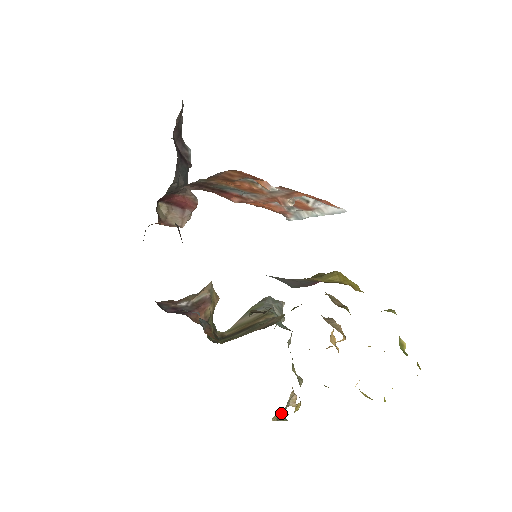
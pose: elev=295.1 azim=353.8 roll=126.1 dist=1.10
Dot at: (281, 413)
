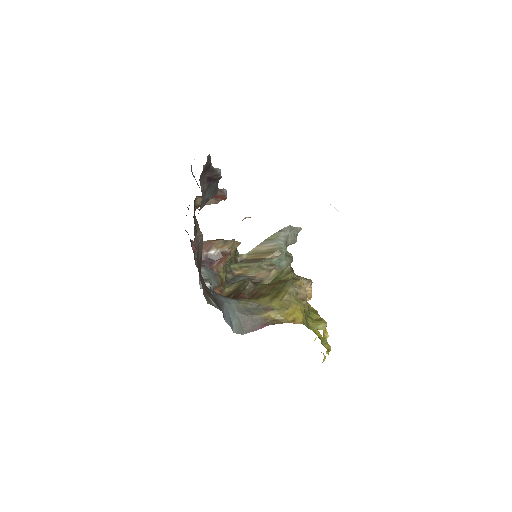
Dot at: occluded
